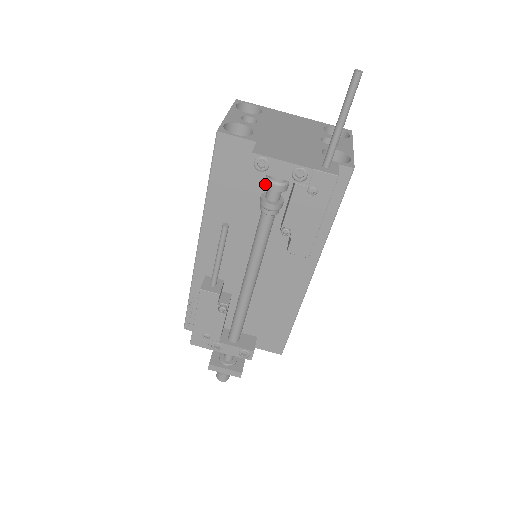
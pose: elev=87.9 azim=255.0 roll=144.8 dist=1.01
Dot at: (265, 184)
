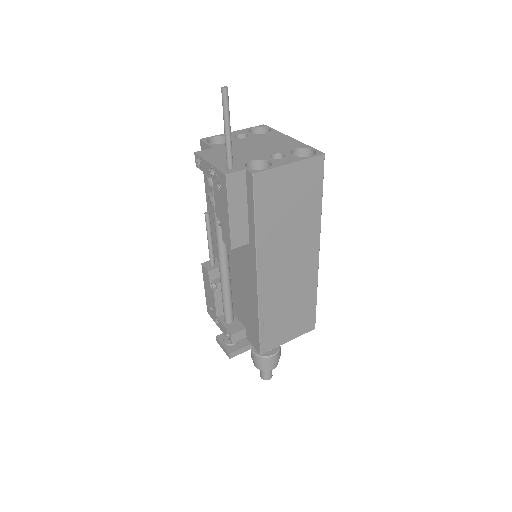
Dot at: occluded
